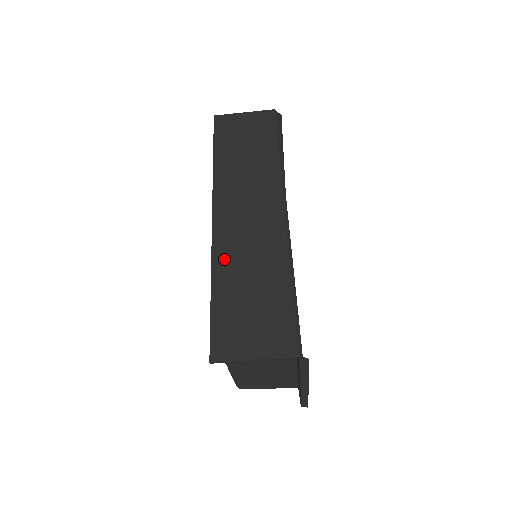
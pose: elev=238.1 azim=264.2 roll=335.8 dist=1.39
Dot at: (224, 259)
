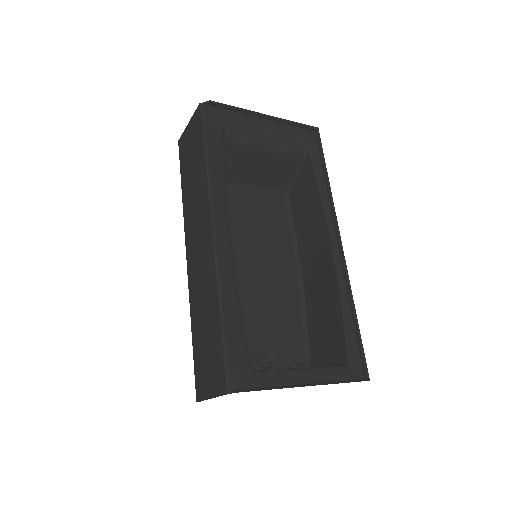
Dot at: (193, 301)
